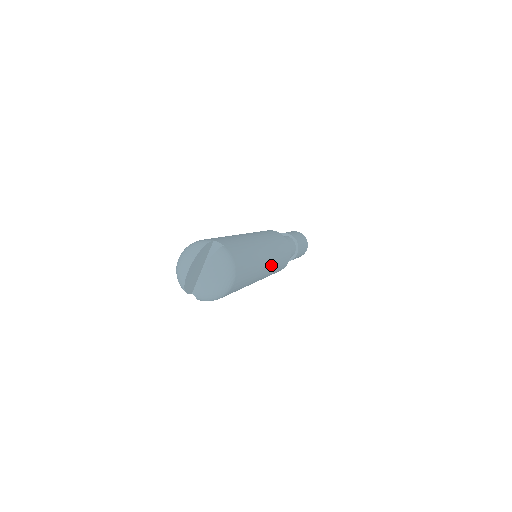
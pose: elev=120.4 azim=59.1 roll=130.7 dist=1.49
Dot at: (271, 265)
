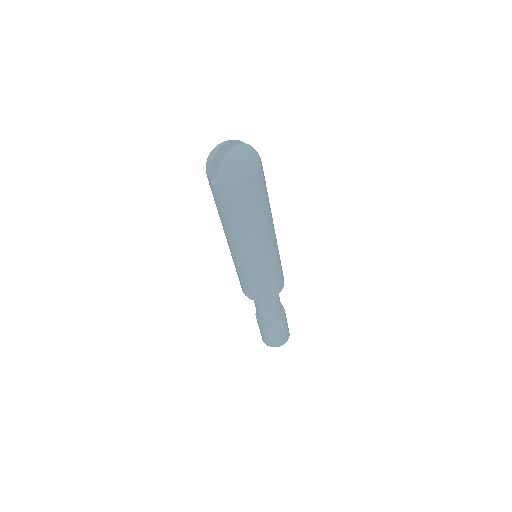
Dot at: (272, 250)
